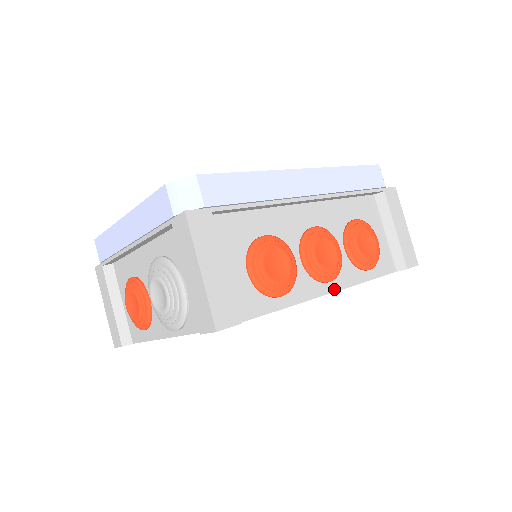
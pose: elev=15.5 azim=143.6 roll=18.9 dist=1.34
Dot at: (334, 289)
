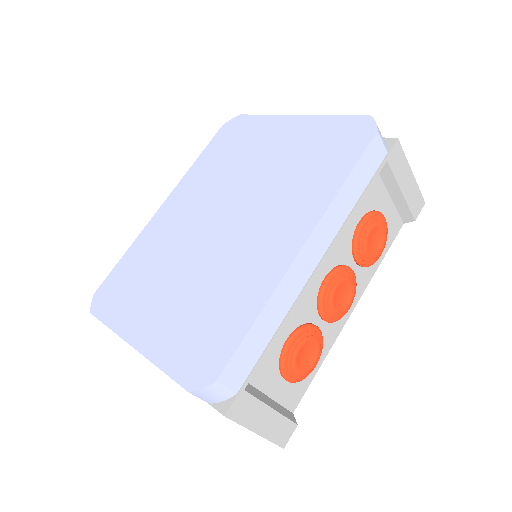
Dot at: (353, 307)
